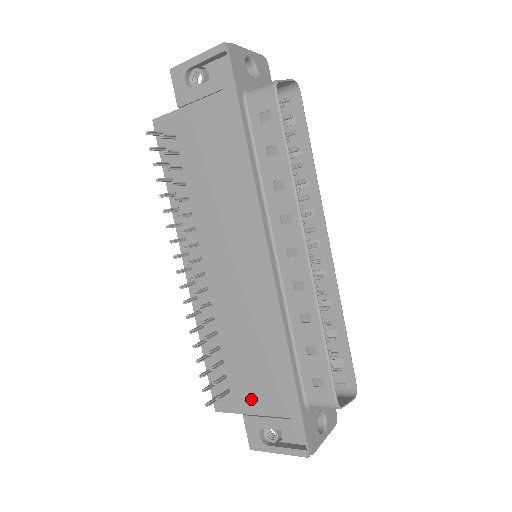
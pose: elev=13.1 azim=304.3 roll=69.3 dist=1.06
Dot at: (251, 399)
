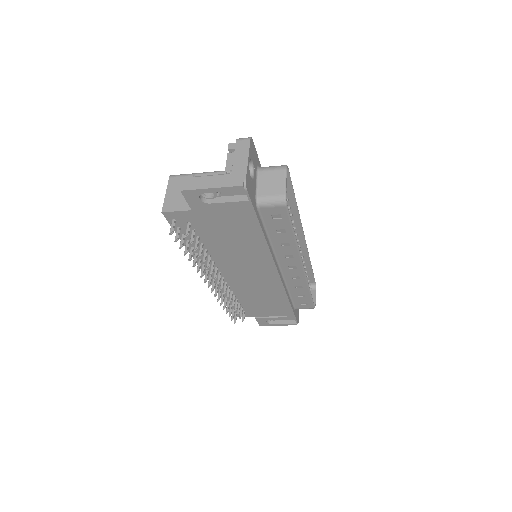
Dot at: (260, 313)
